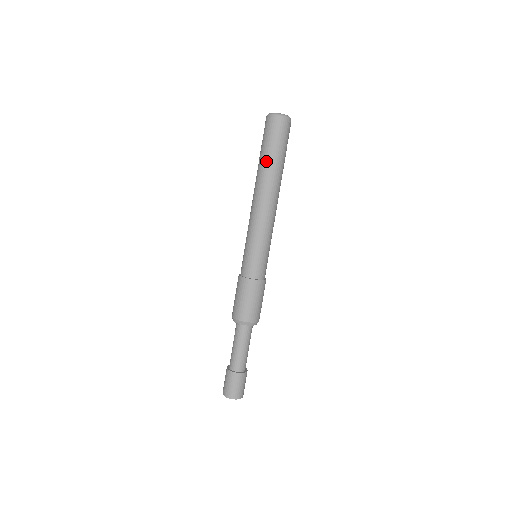
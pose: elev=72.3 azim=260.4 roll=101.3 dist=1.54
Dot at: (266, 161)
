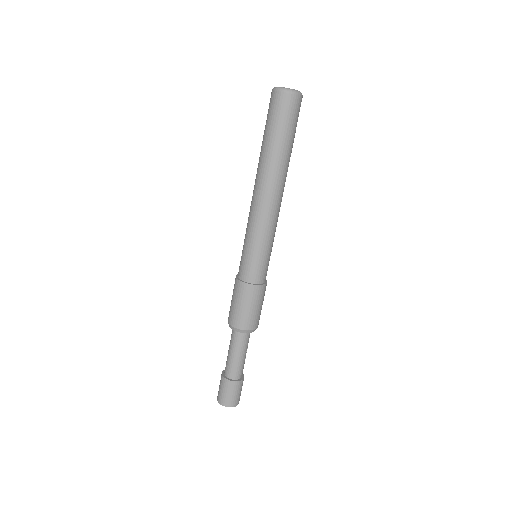
Dot at: (271, 148)
